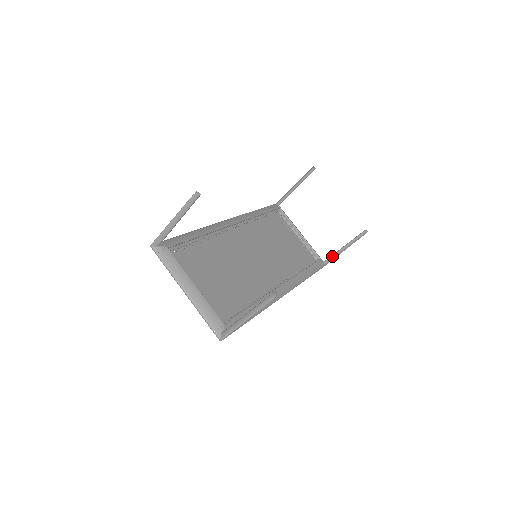
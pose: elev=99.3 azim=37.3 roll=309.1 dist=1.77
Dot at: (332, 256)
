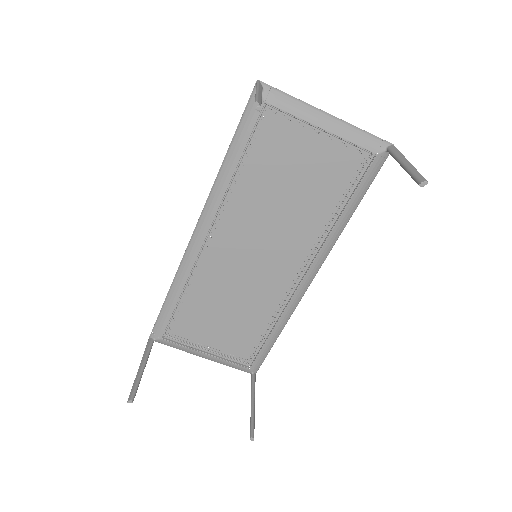
Dot at: occluded
